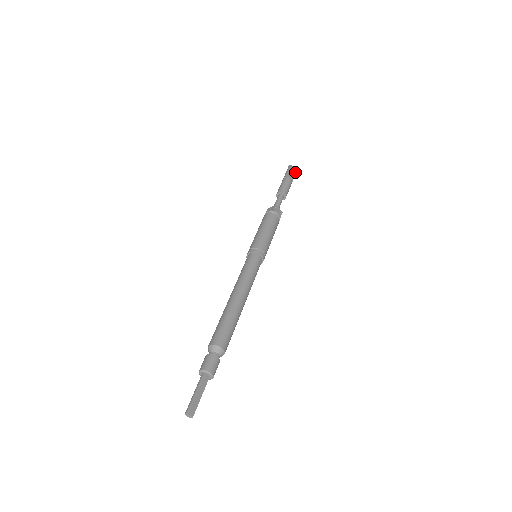
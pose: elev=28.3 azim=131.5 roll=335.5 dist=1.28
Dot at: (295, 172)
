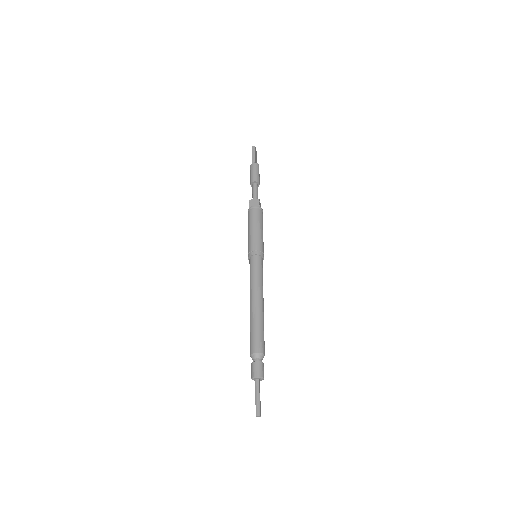
Dot at: (256, 153)
